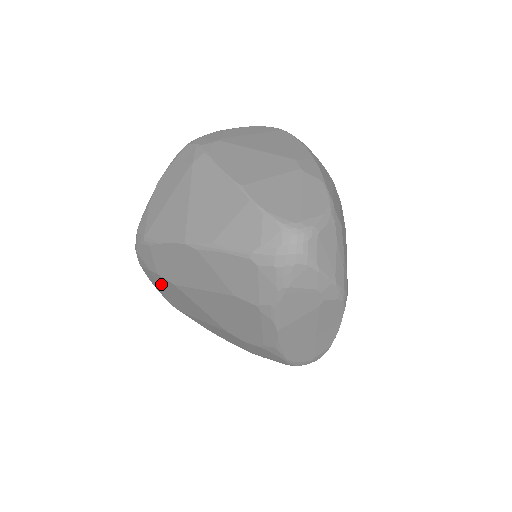
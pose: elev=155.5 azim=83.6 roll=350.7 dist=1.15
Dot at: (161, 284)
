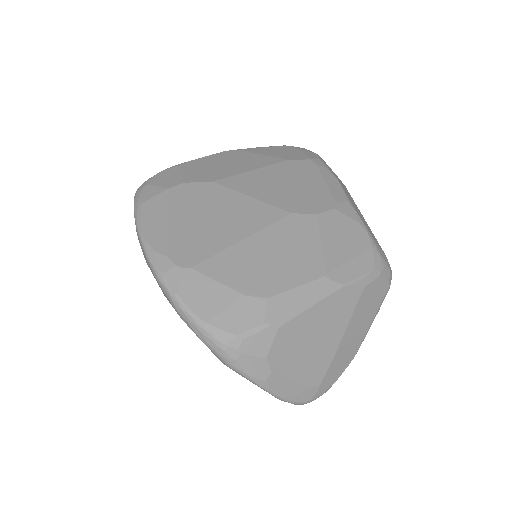
Dot at: (179, 207)
